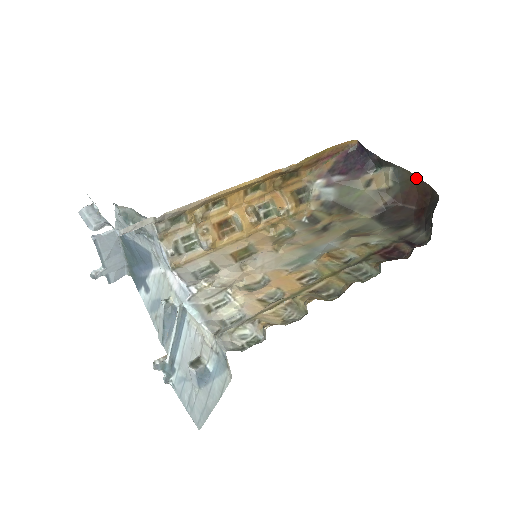
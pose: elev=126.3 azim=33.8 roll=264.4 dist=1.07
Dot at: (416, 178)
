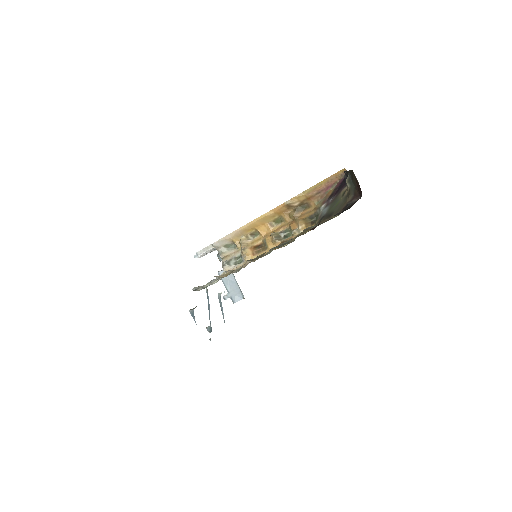
Dot at: (353, 172)
